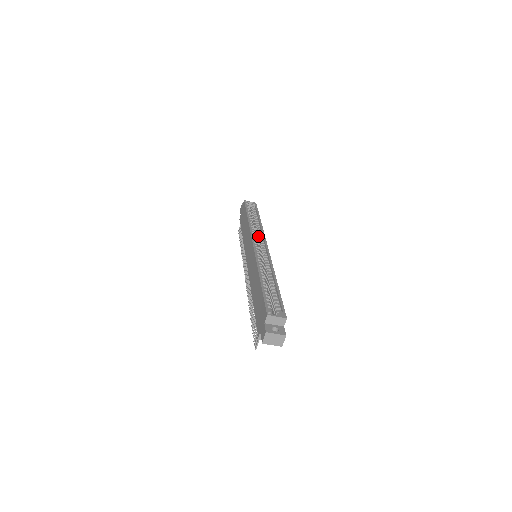
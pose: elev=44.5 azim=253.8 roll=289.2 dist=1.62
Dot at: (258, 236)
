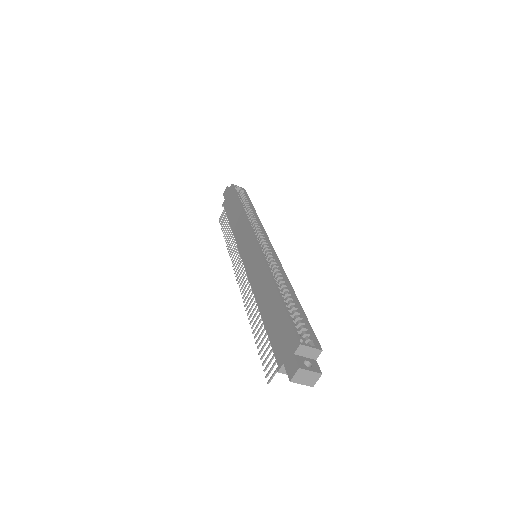
Dot at: (257, 231)
